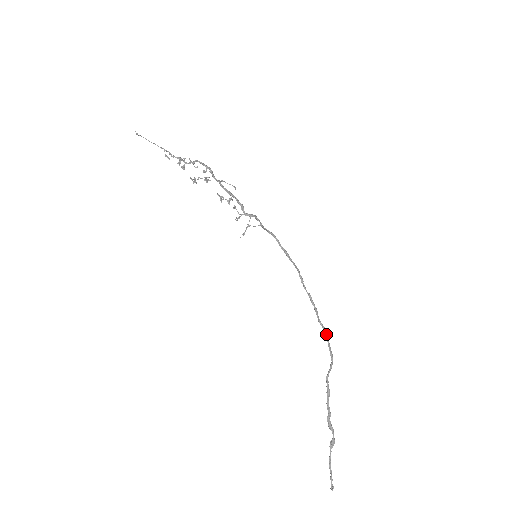
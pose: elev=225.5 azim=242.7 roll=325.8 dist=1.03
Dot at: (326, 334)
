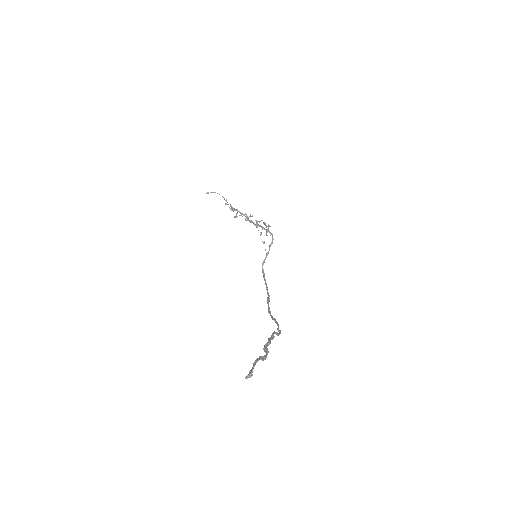
Dot at: occluded
